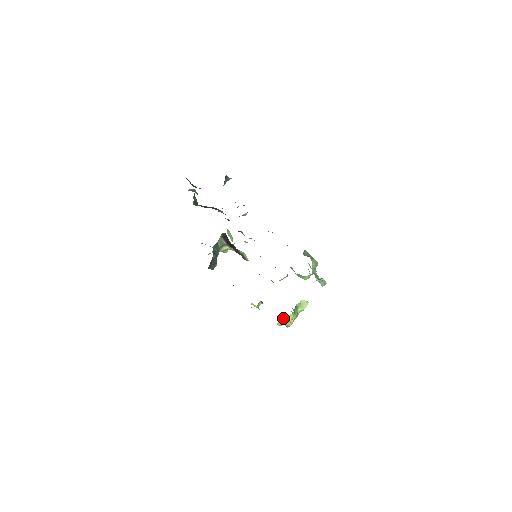
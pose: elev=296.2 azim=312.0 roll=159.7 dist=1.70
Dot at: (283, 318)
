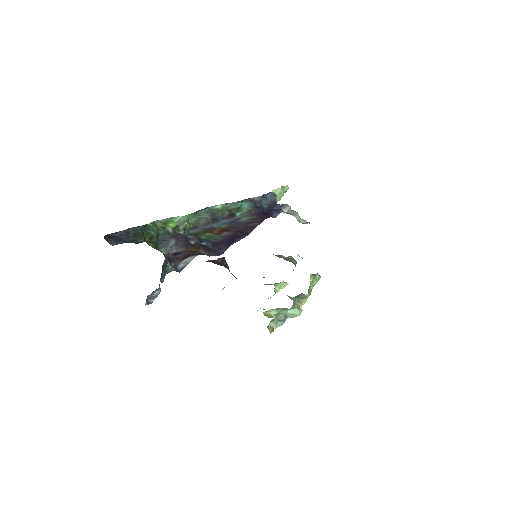
Dot at: occluded
